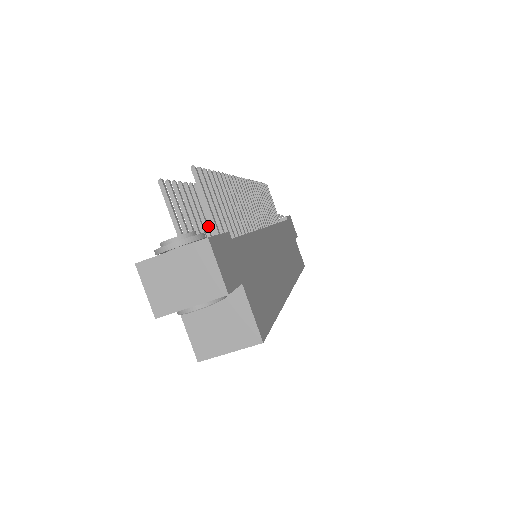
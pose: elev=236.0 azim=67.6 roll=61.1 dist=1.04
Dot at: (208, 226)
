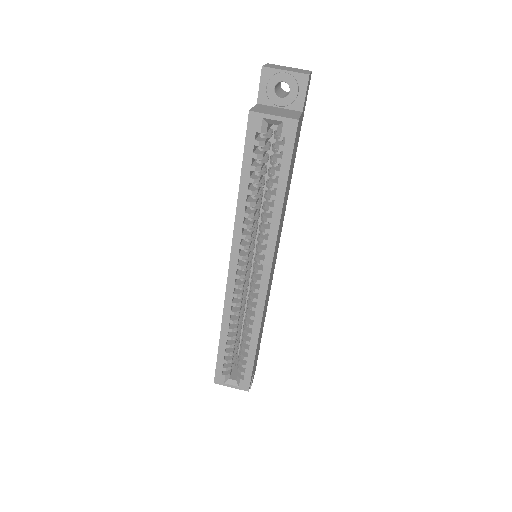
Dot at: occluded
